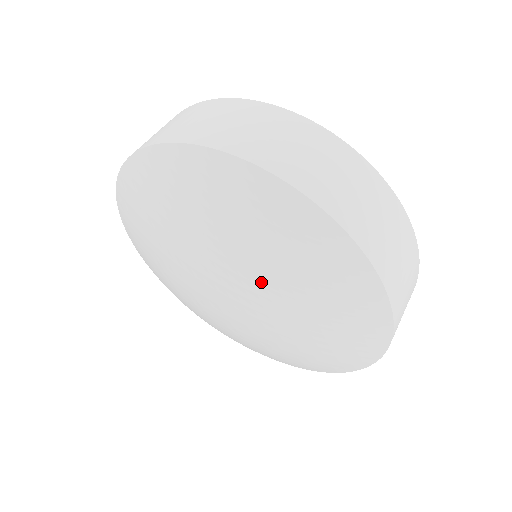
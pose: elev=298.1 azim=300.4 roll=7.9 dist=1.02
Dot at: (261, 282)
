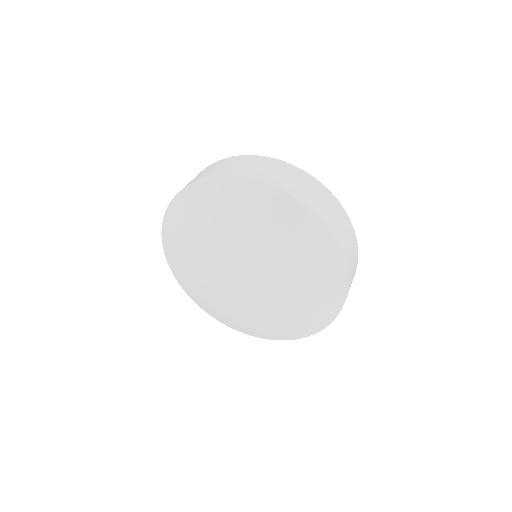
Dot at: (257, 249)
